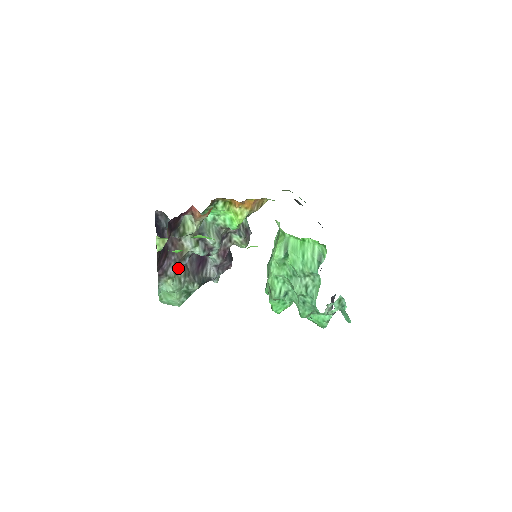
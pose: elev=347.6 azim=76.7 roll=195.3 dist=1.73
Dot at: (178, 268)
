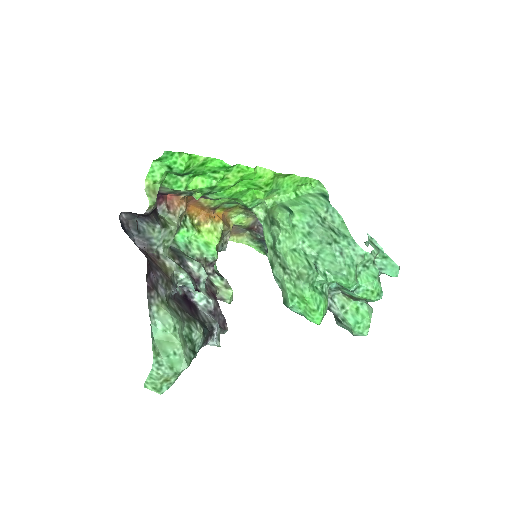
Dot at: (167, 297)
